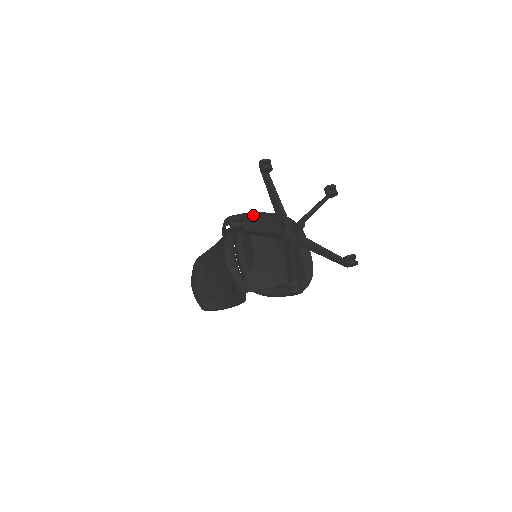
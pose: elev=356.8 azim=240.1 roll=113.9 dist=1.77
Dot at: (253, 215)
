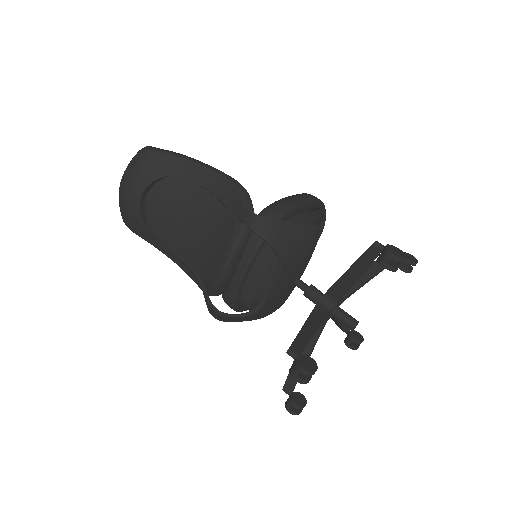
Dot at: (300, 232)
